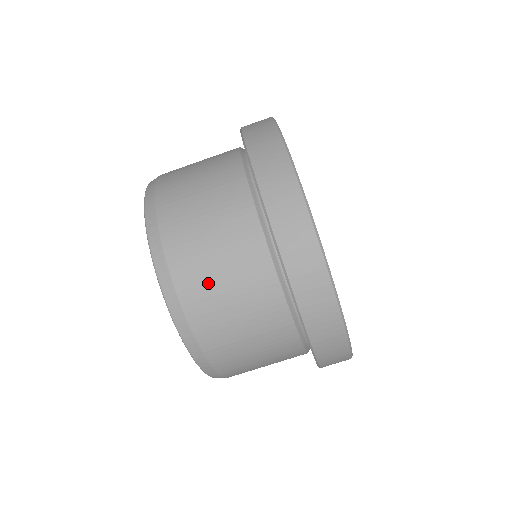
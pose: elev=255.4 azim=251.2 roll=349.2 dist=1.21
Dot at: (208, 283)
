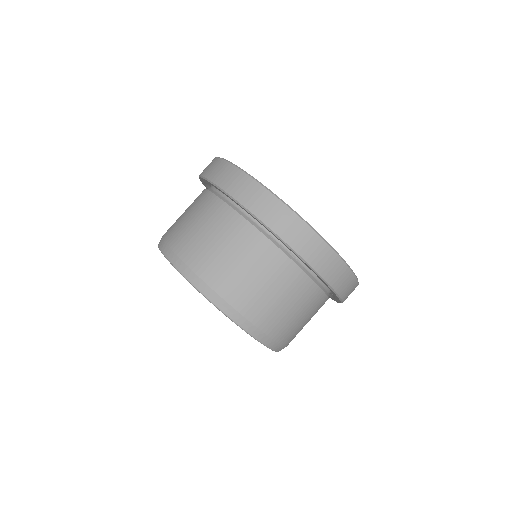
Dot at: (181, 226)
